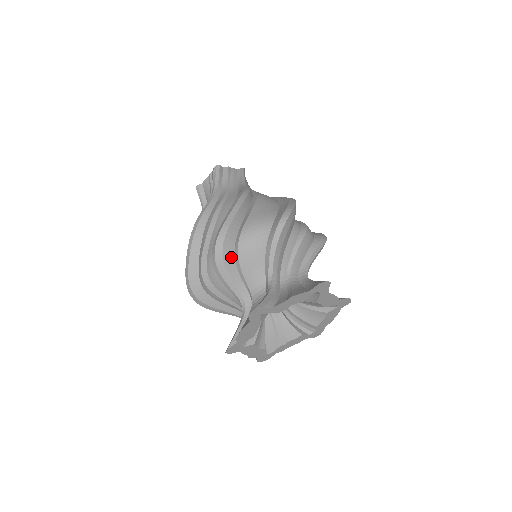
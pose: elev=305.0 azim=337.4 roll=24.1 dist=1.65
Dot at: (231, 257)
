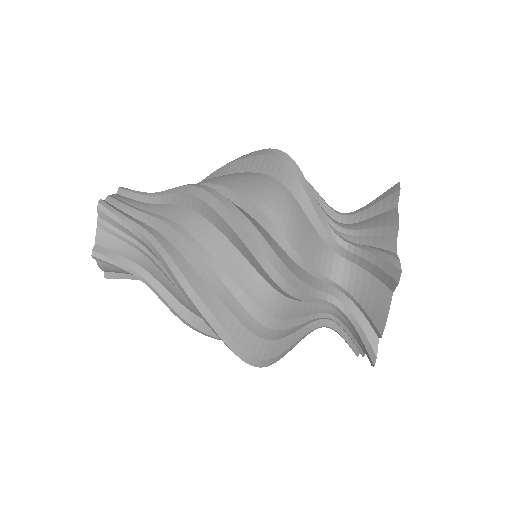
Dot at: (286, 258)
